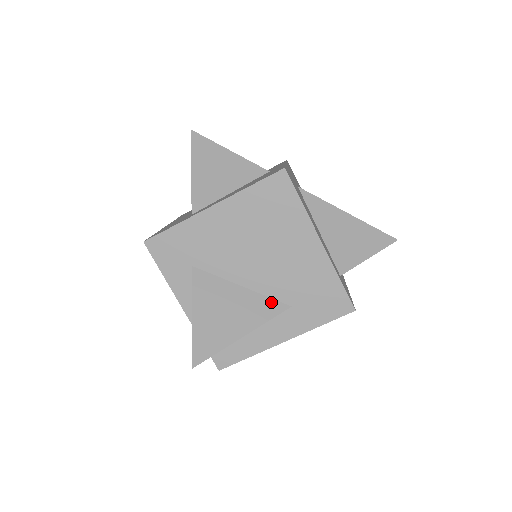
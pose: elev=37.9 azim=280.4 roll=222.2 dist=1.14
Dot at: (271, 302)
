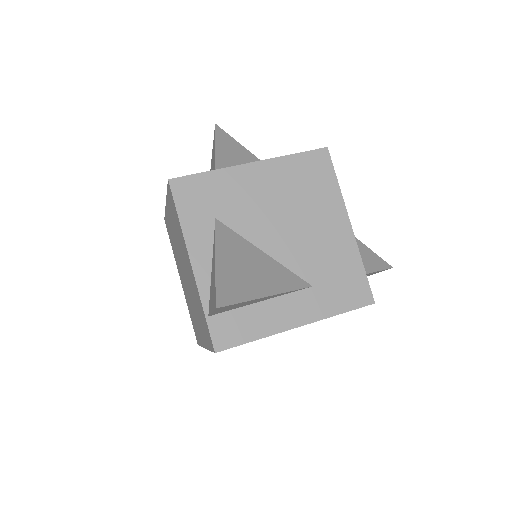
Dot at: (293, 276)
